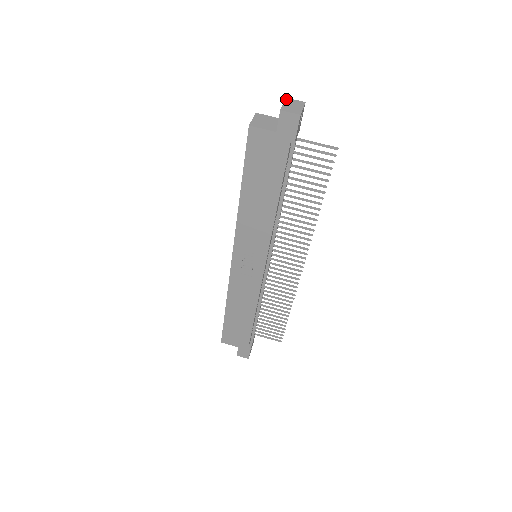
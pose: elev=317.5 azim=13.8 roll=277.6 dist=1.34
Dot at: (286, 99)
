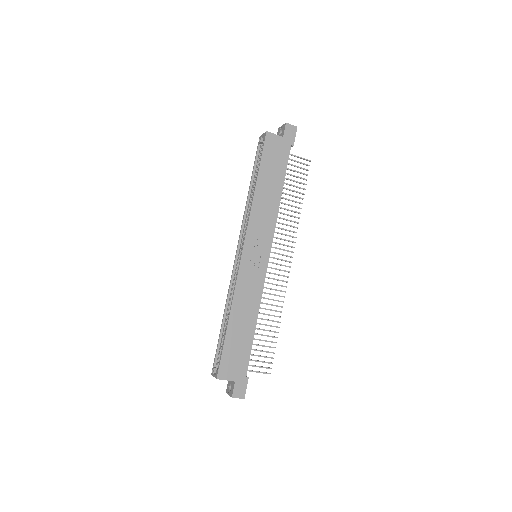
Dot at: (280, 128)
